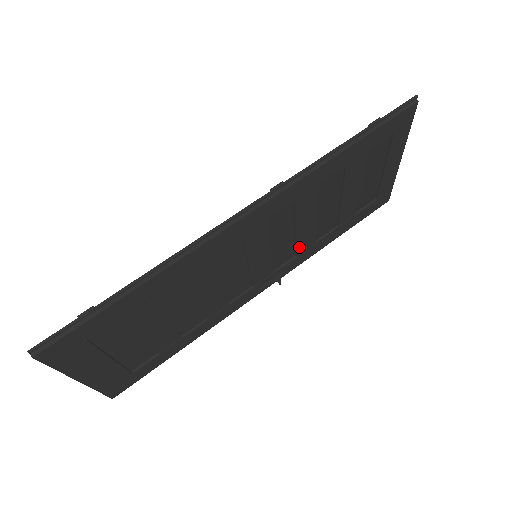
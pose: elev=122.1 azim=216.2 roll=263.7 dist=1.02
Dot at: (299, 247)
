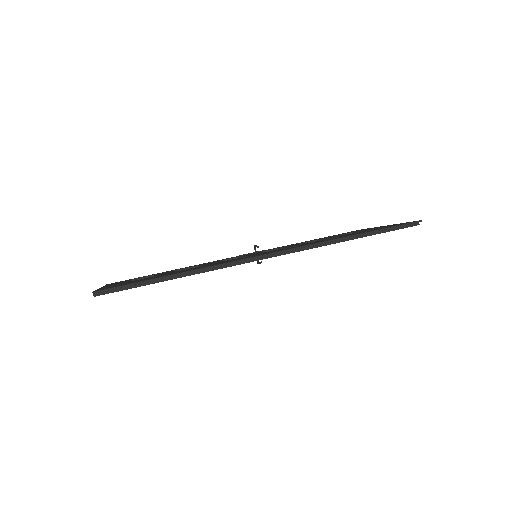
Dot at: occluded
